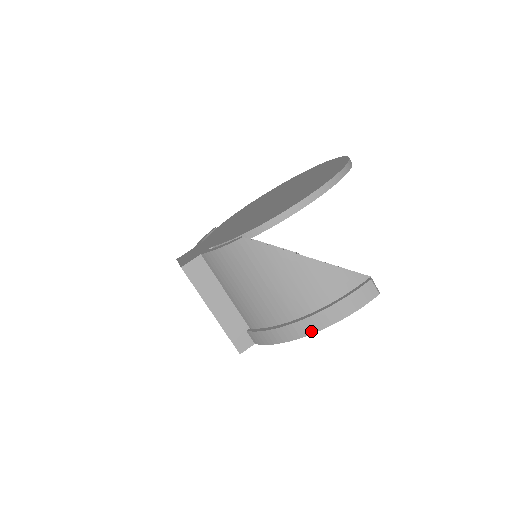
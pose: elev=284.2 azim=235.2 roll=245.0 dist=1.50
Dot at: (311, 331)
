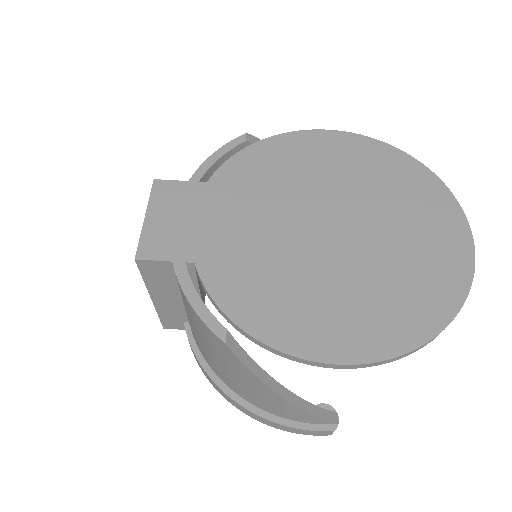
Dot at: (238, 408)
